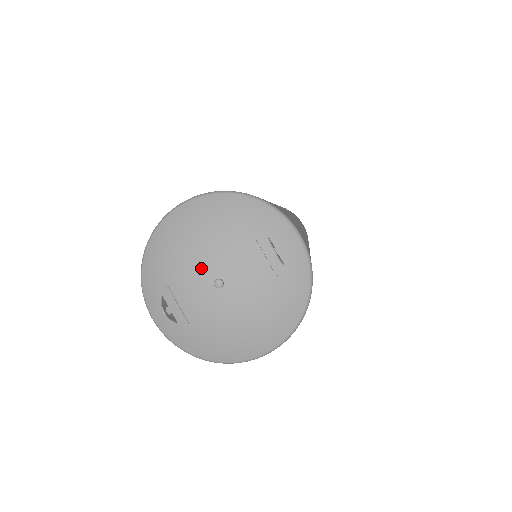
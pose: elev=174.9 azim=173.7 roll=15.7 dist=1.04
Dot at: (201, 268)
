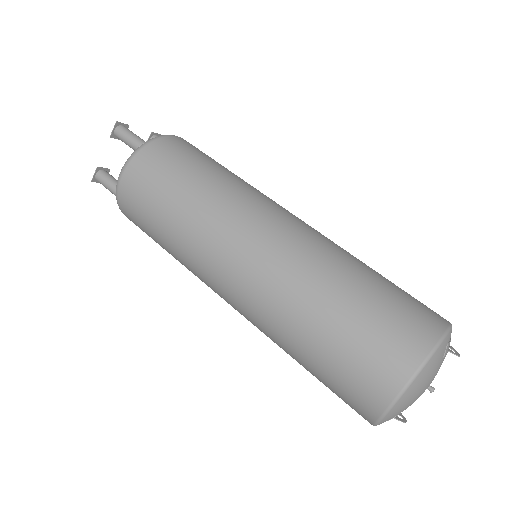
Dot at: occluded
